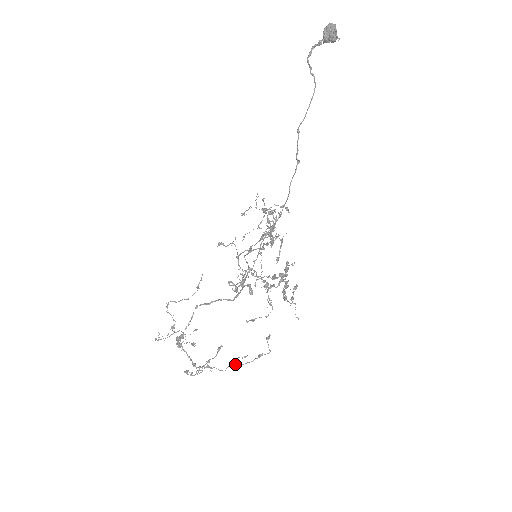
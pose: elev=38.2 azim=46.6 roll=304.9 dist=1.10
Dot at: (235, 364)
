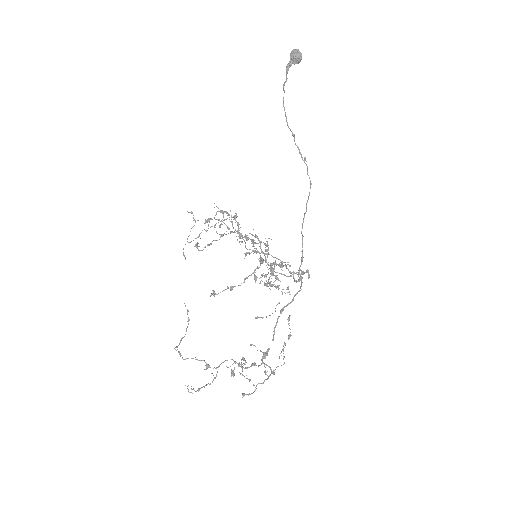
Dot at: (281, 355)
